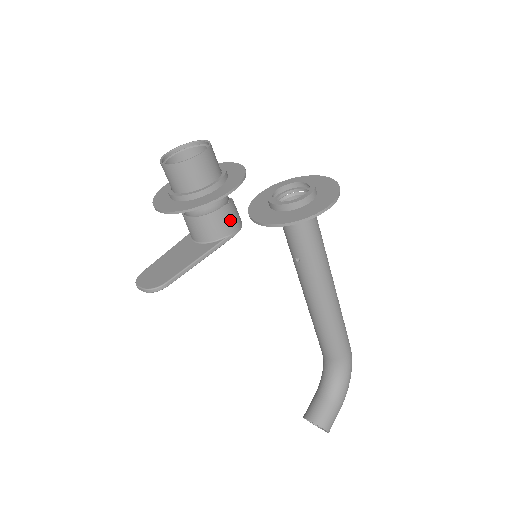
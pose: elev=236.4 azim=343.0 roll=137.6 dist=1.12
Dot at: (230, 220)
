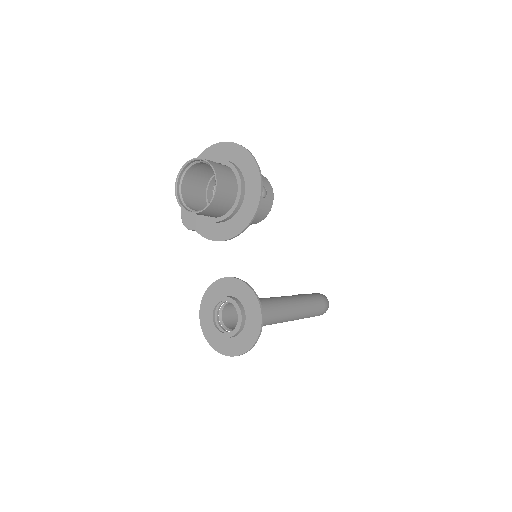
Dot at: occluded
